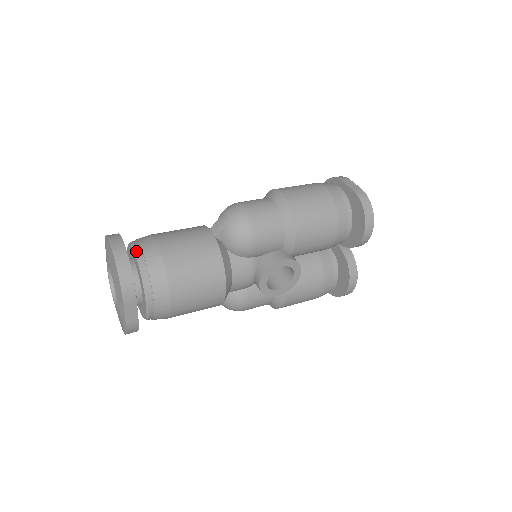
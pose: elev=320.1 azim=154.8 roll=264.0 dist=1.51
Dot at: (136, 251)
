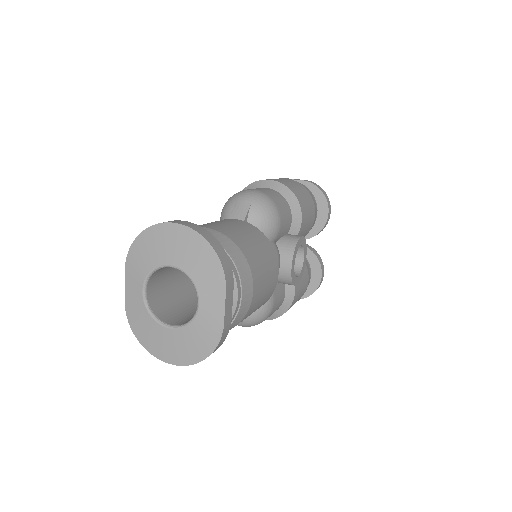
Dot at: occluded
